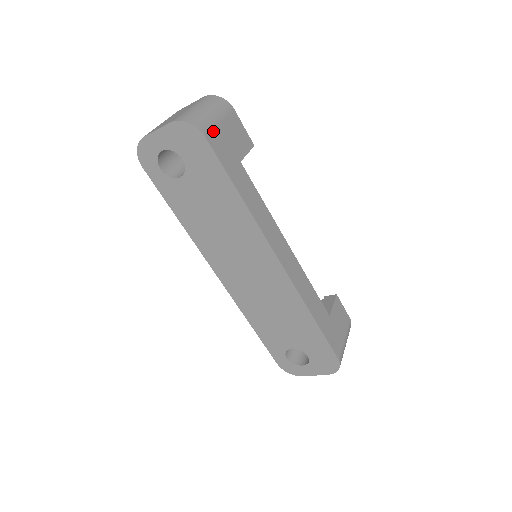
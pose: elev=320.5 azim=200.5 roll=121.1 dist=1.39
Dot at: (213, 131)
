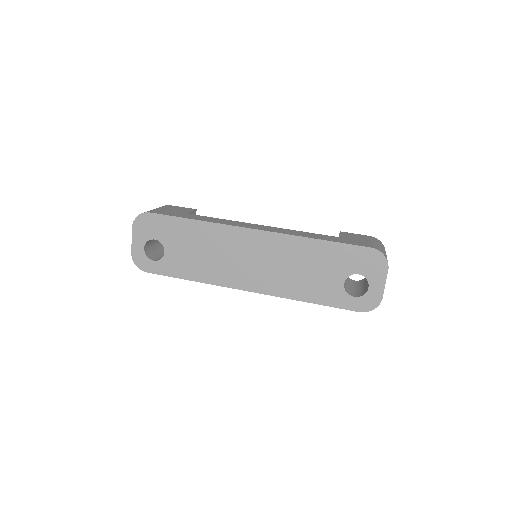
Dot at: (155, 211)
